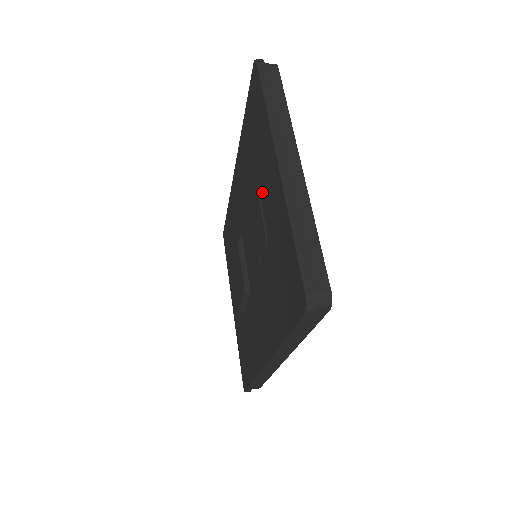
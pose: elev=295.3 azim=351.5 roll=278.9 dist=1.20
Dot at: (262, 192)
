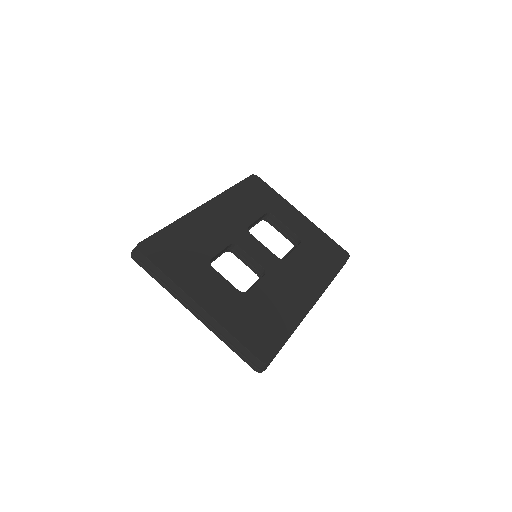
Dot at: occluded
